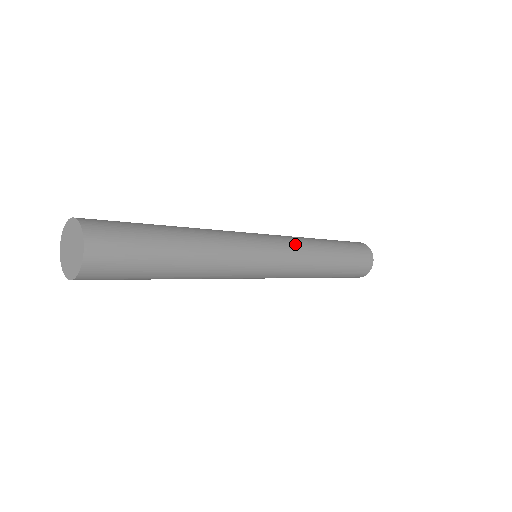
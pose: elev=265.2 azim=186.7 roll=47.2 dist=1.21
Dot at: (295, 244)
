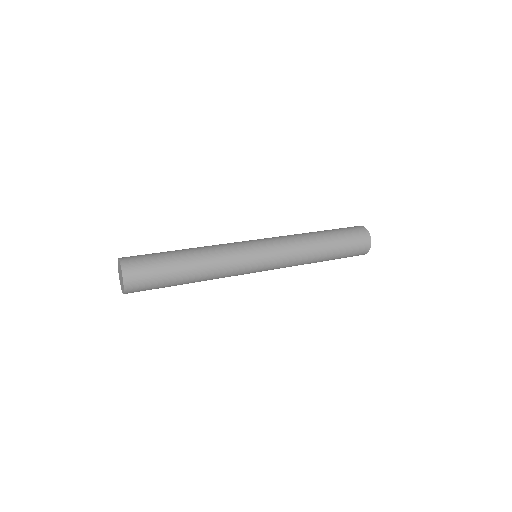
Dot at: (283, 240)
